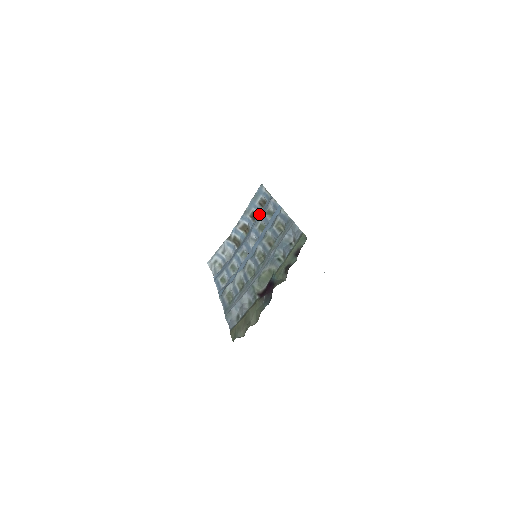
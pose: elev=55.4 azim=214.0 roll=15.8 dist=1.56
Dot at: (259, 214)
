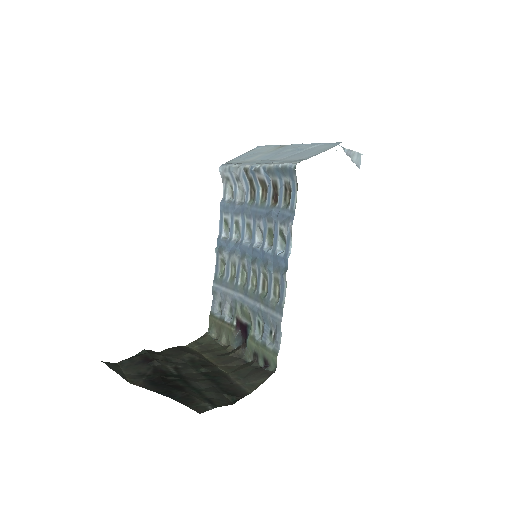
Dot at: (276, 210)
